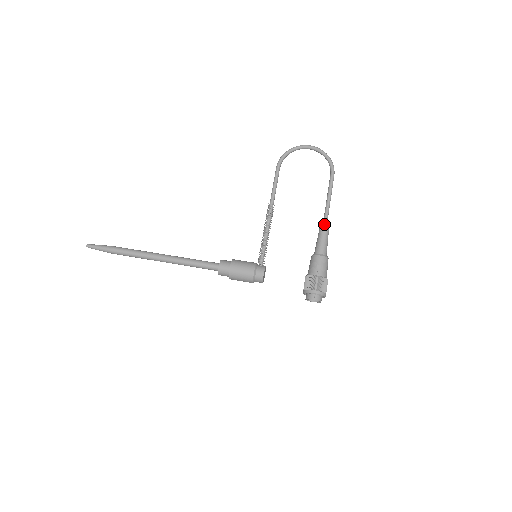
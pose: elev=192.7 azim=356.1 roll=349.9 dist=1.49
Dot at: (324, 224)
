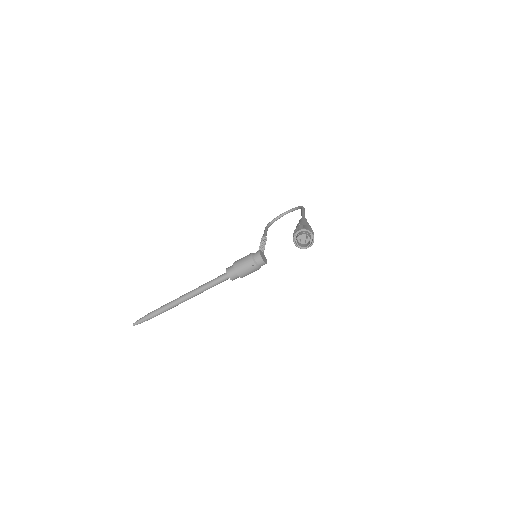
Dot at: occluded
